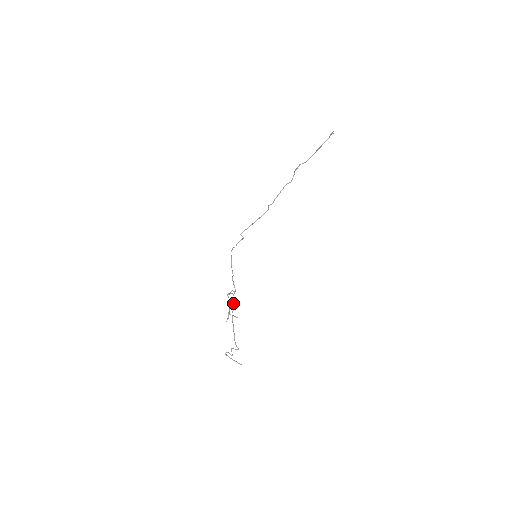
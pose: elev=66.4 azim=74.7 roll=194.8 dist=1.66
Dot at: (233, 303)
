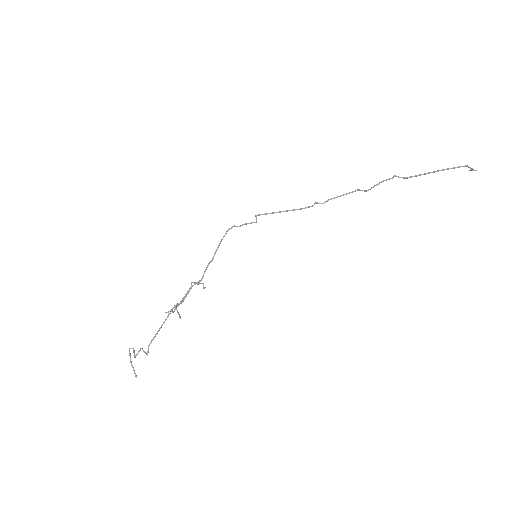
Dot at: (187, 294)
